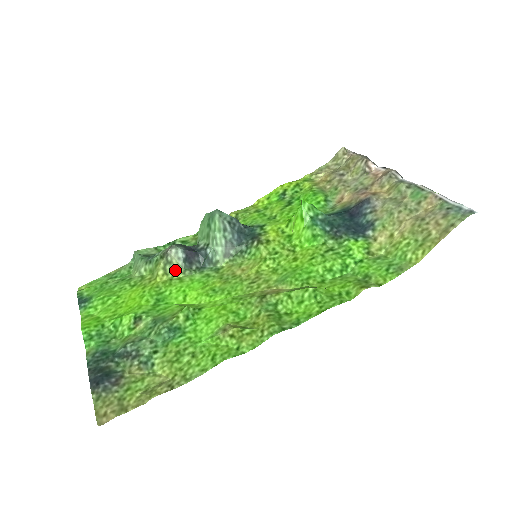
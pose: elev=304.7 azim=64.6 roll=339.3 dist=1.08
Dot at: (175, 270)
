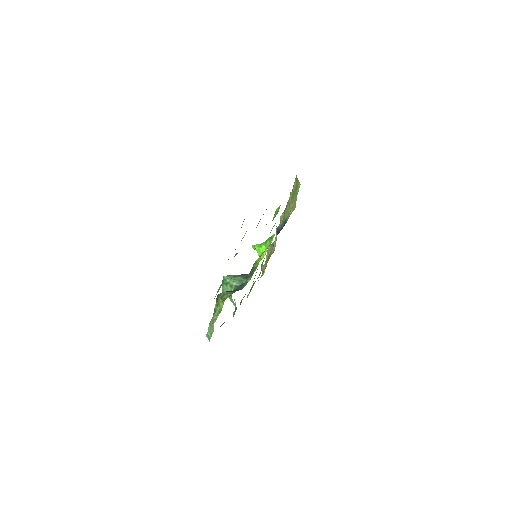
Dot at: (229, 294)
